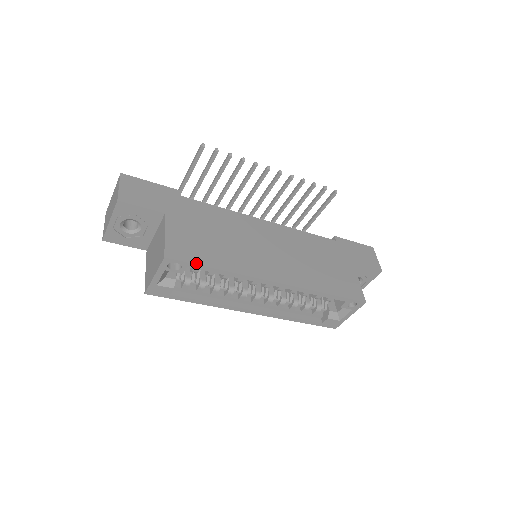
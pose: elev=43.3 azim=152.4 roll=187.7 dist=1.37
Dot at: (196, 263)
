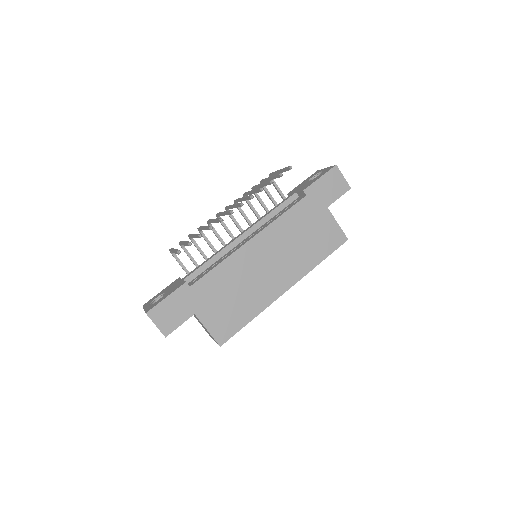
Dot at: (237, 331)
